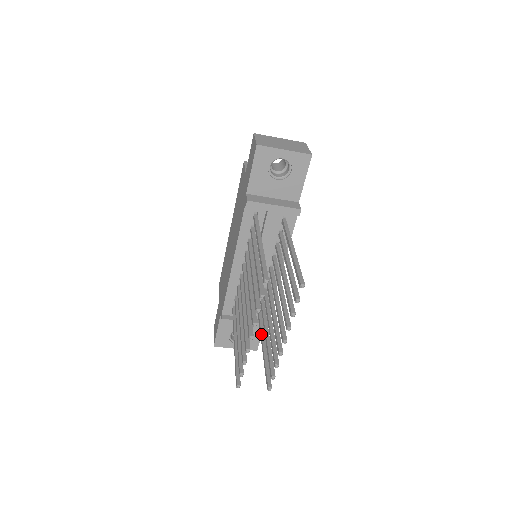
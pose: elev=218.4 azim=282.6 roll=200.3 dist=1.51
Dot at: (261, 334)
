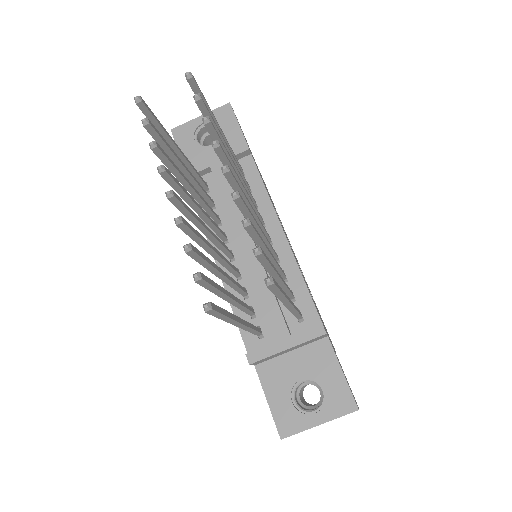
Dot at: occluded
